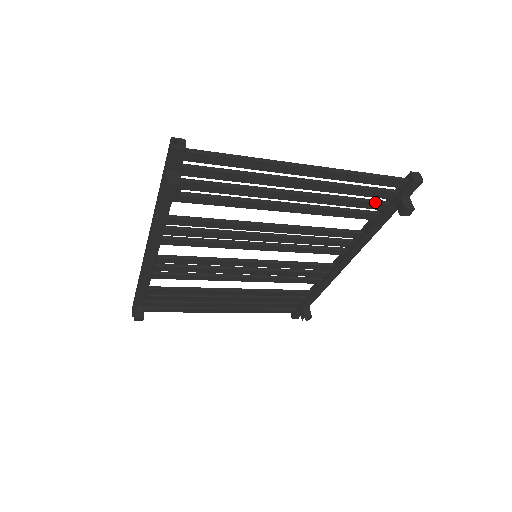
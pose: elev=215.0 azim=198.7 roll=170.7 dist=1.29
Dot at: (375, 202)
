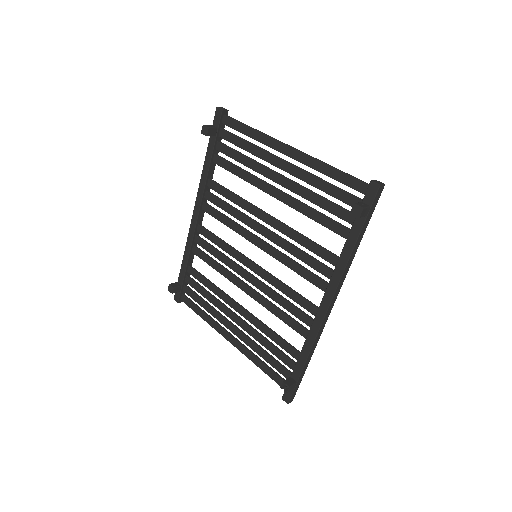
Dot at: (344, 209)
